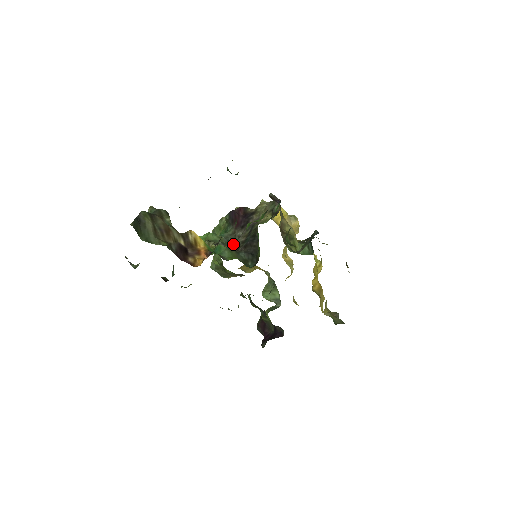
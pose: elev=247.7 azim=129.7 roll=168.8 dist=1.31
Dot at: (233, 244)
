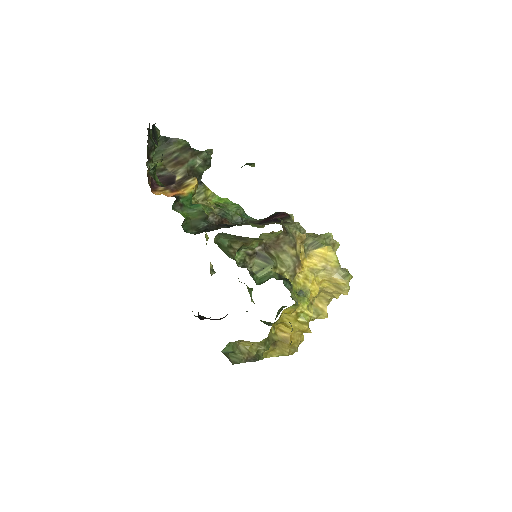
Dot at: (232, 223)
